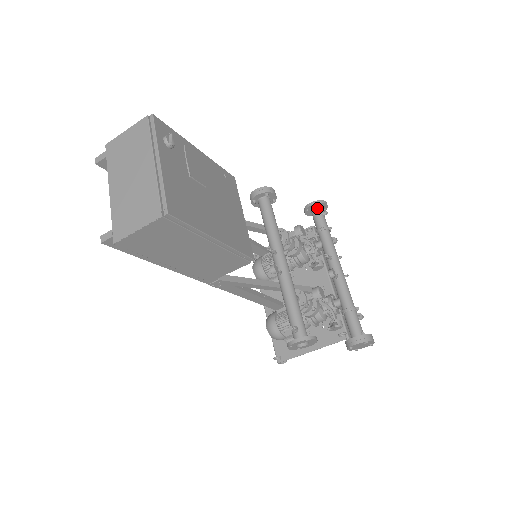
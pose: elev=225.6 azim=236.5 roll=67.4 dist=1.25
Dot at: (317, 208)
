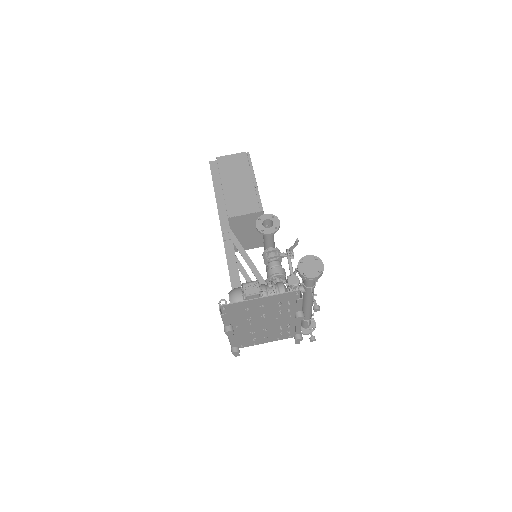
Dot at: occluded
